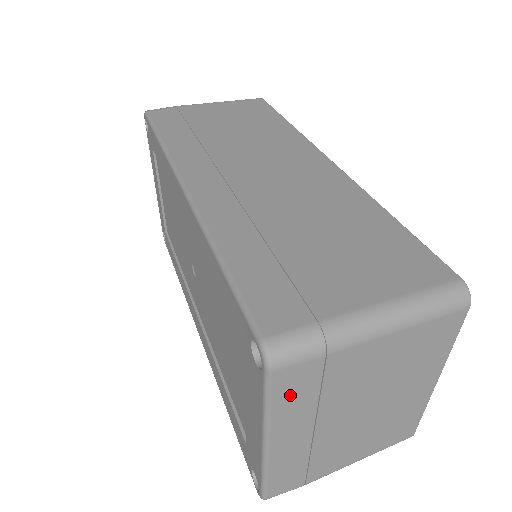
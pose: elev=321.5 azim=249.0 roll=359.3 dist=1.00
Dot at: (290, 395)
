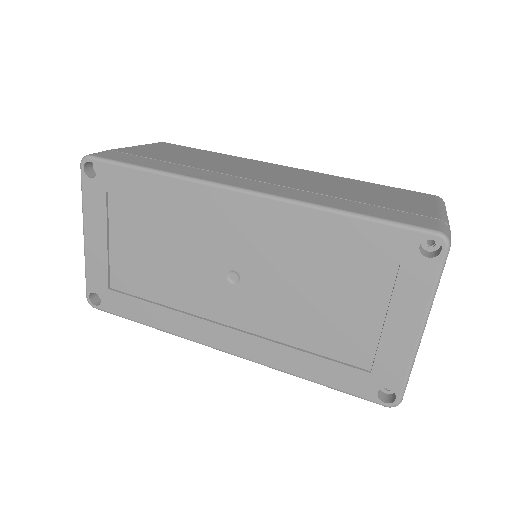
Dot at: occluded
